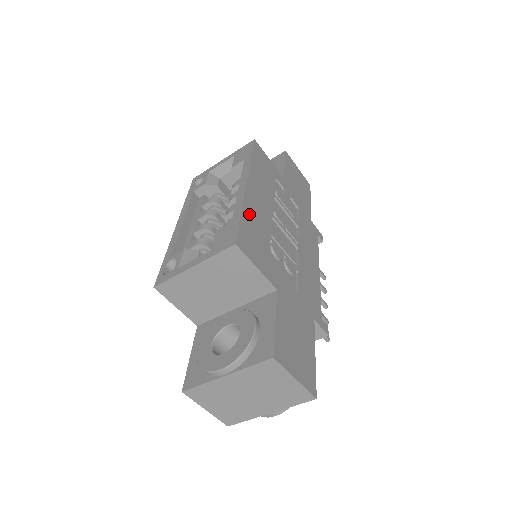
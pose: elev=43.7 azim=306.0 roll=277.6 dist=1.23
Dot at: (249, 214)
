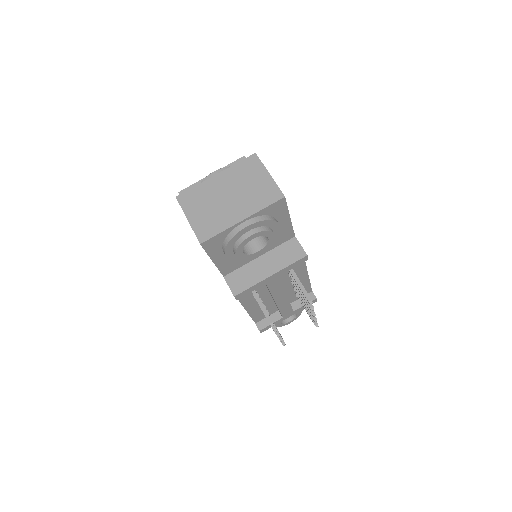
Dot at: occluded
